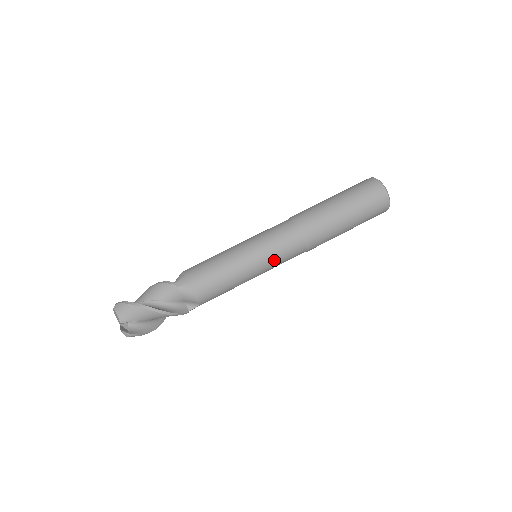
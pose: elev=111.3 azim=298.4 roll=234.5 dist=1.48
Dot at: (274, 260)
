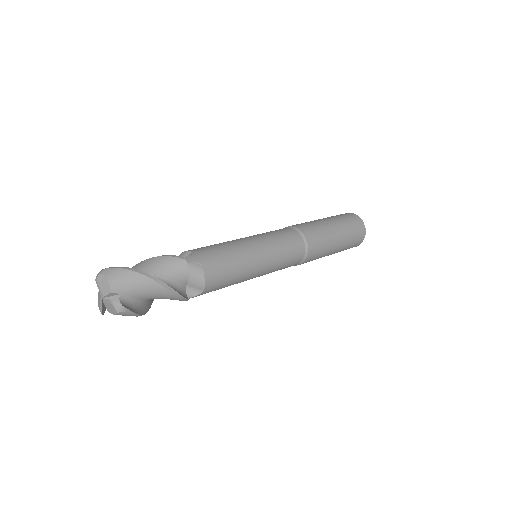
Dot at: (279, 261)
